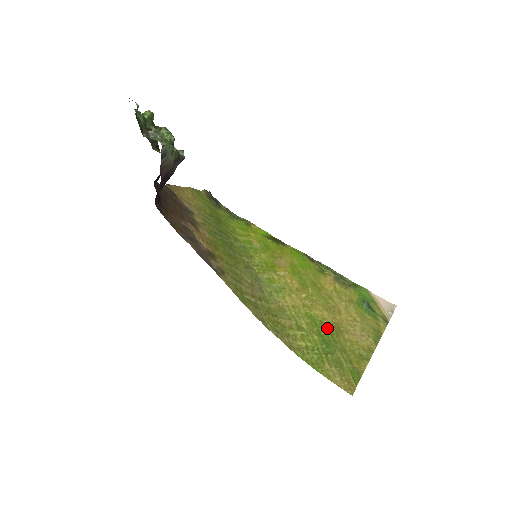
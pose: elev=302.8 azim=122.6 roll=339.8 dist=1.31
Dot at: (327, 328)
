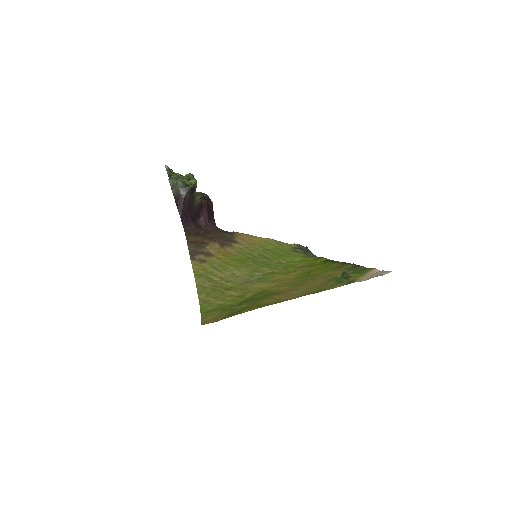
Dot at: (267, 294)
